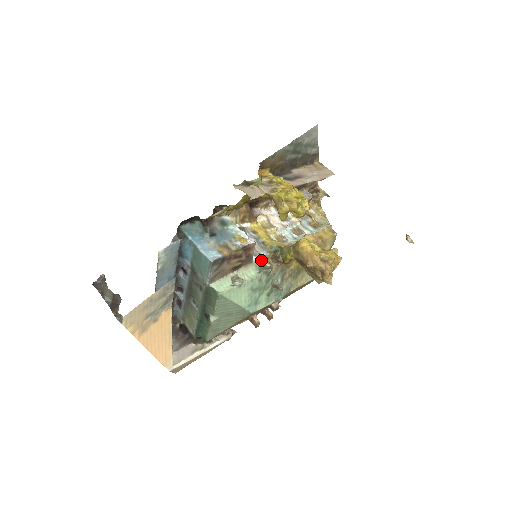
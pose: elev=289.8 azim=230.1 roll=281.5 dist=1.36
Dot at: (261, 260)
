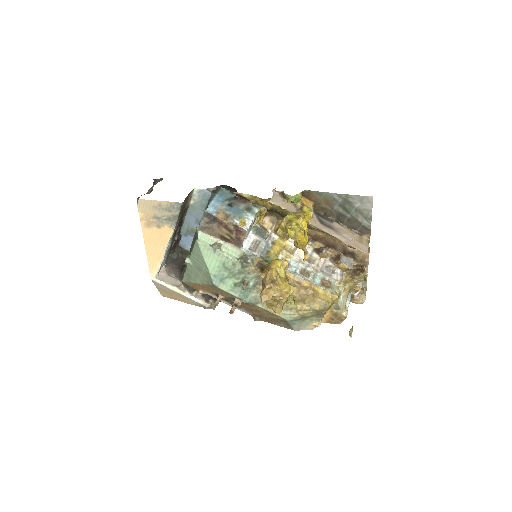
Dot at: (249, 254)
